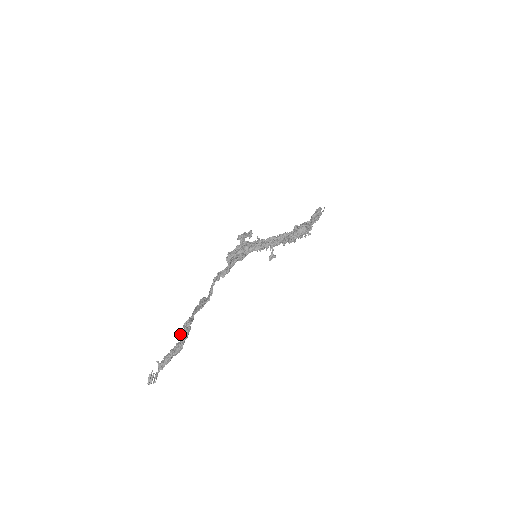
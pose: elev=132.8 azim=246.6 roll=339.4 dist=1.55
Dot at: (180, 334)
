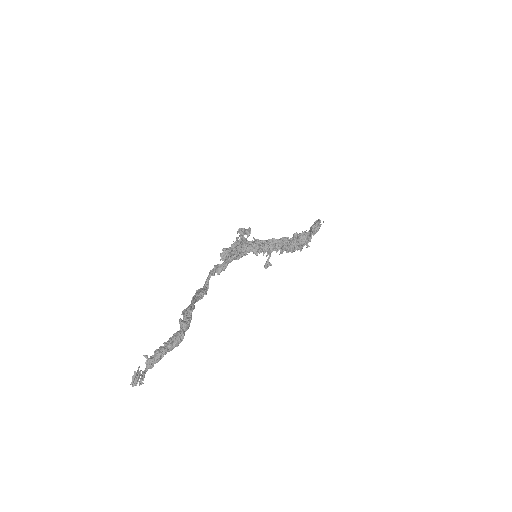
Dot at: (181, 321)
